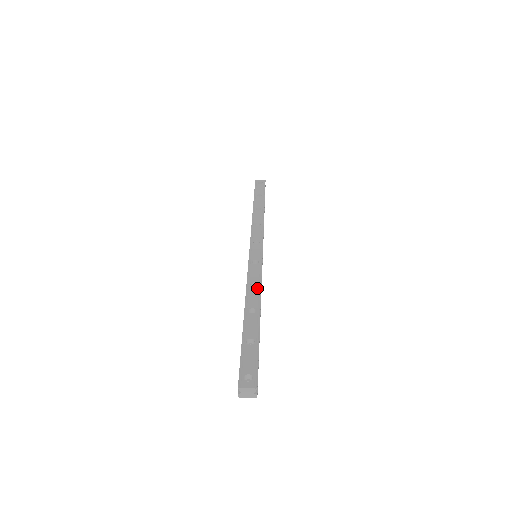
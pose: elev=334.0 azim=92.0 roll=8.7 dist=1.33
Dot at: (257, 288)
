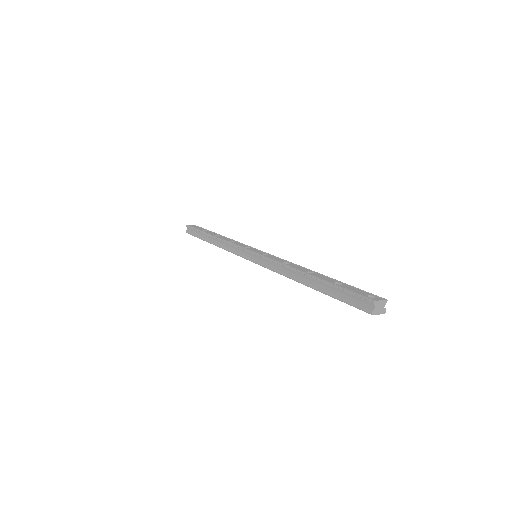
Dot at: (293, 264)
